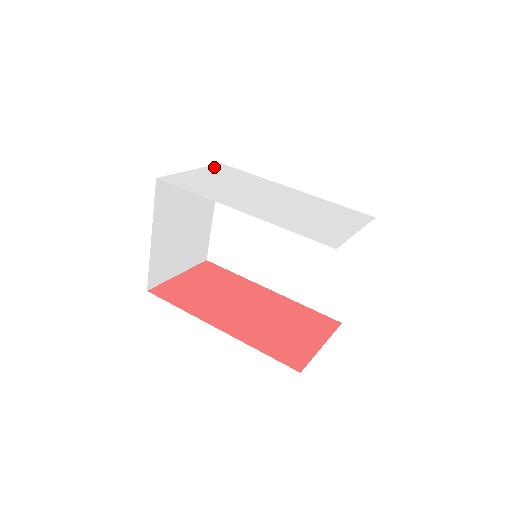
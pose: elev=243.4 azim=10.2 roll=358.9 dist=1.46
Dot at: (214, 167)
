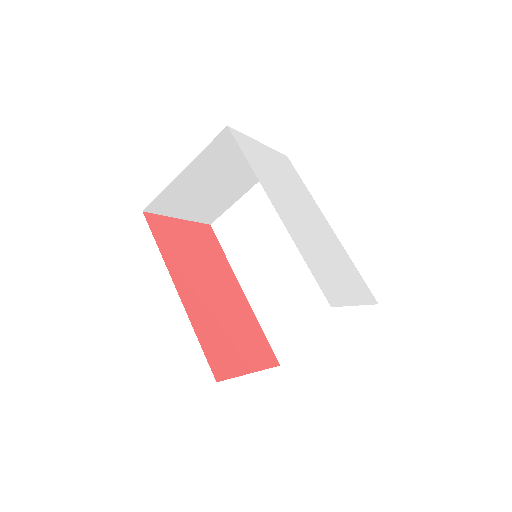
Dot at: (280, 155)
